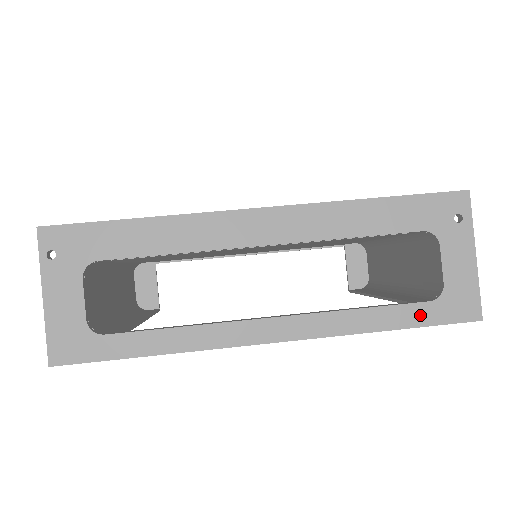
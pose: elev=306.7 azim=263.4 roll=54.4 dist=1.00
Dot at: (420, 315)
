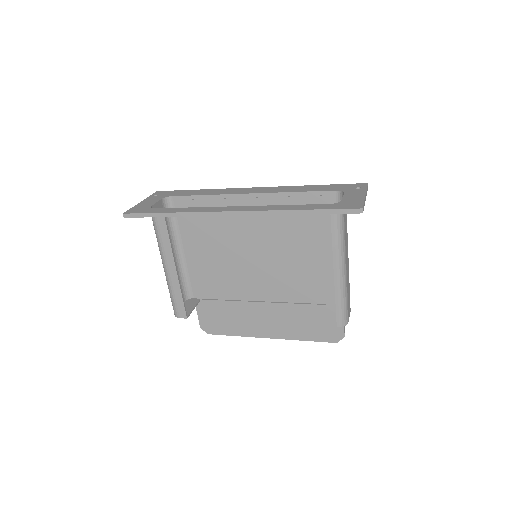
Dot at: (322, 207)
